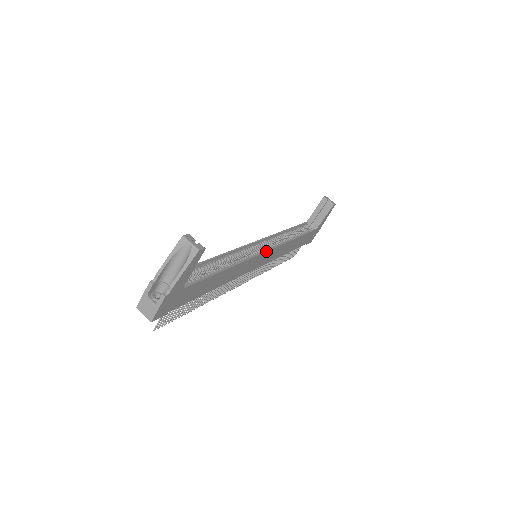
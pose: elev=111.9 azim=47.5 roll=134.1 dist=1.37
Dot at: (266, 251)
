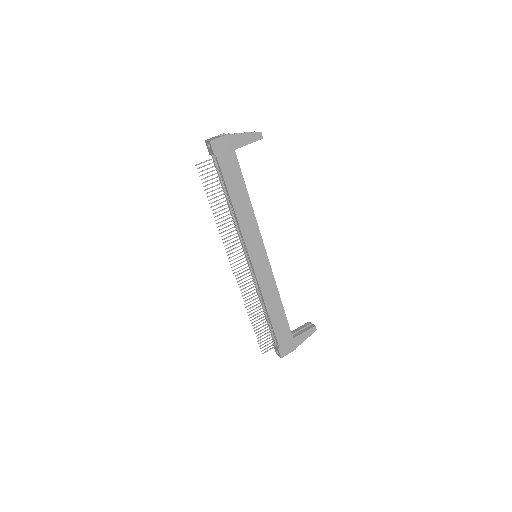
Dot at: (266, 252)
